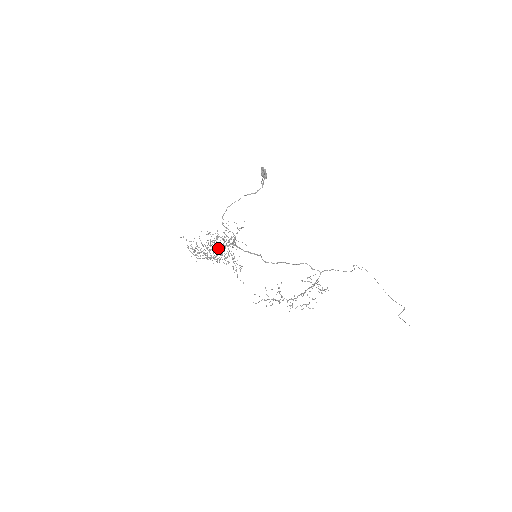
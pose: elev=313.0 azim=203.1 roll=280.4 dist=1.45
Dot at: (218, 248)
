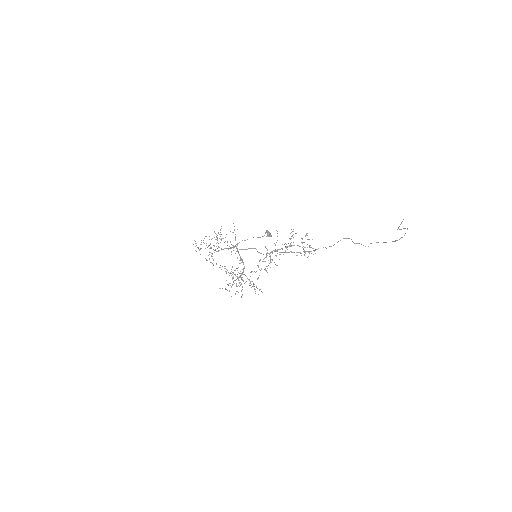
Dot at: (236, 276)
